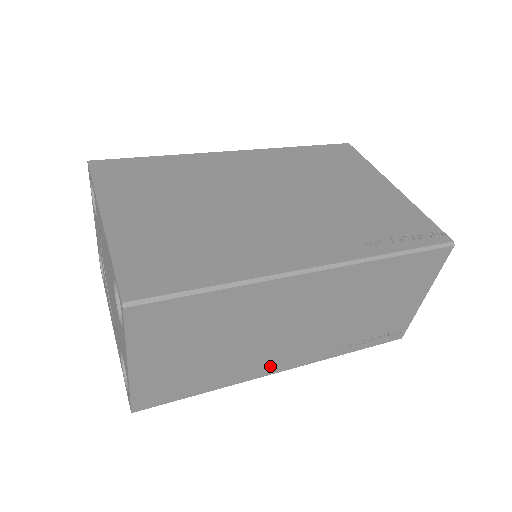
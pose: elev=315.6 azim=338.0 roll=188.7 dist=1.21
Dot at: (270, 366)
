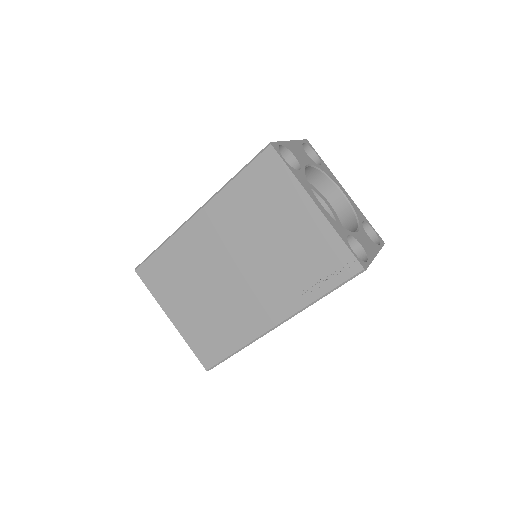
Dot at: occluded
